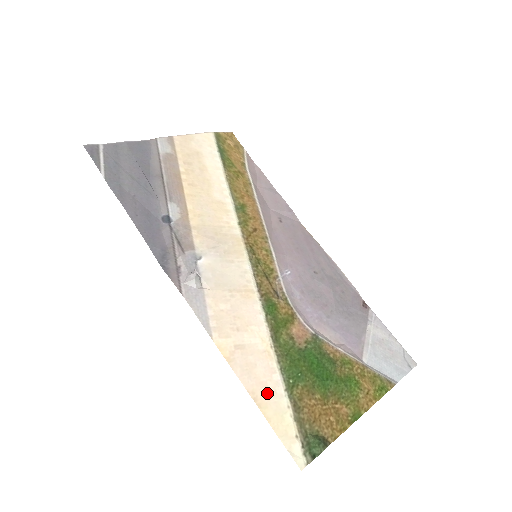
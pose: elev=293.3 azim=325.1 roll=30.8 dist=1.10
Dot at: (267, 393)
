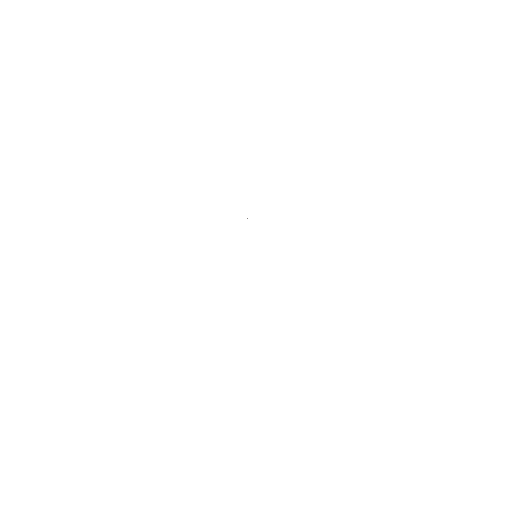
Dot at: occluded
